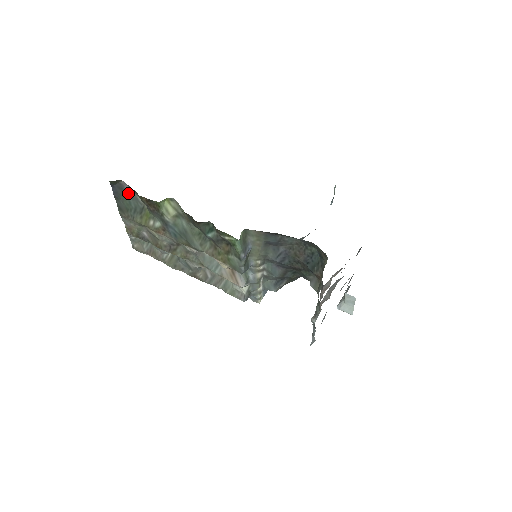
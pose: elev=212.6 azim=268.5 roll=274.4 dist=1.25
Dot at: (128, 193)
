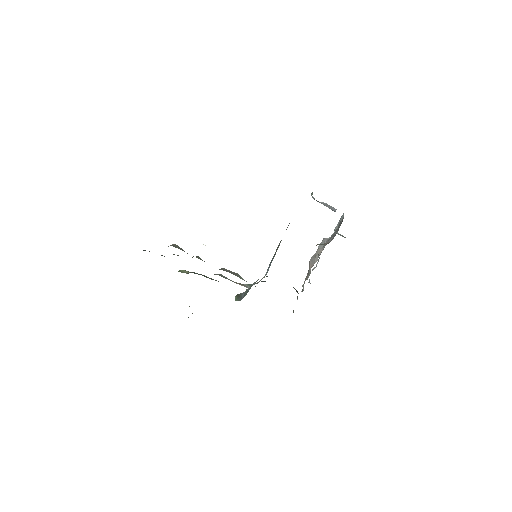
Dot at: occluded
